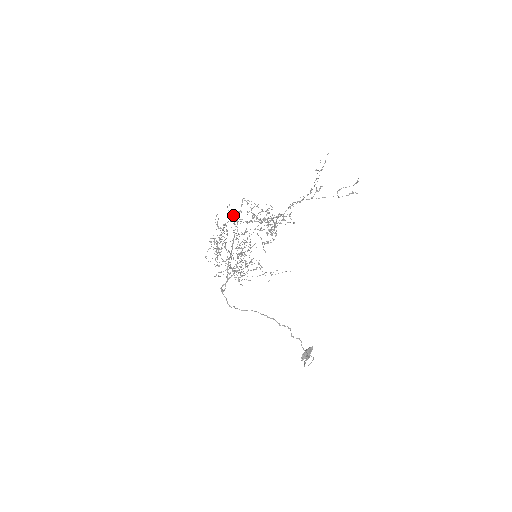
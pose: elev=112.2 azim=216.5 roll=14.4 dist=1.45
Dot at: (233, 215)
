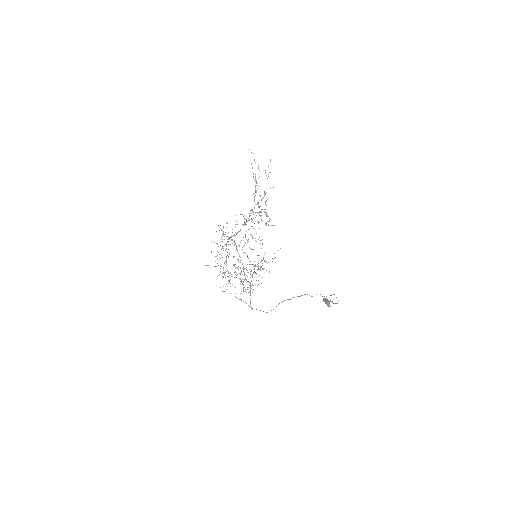
Dot at: occluded
